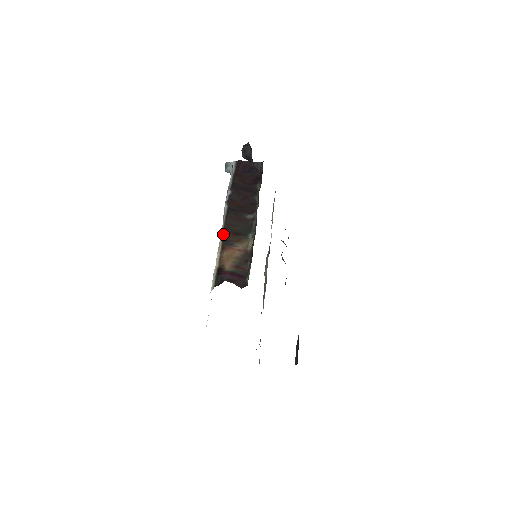
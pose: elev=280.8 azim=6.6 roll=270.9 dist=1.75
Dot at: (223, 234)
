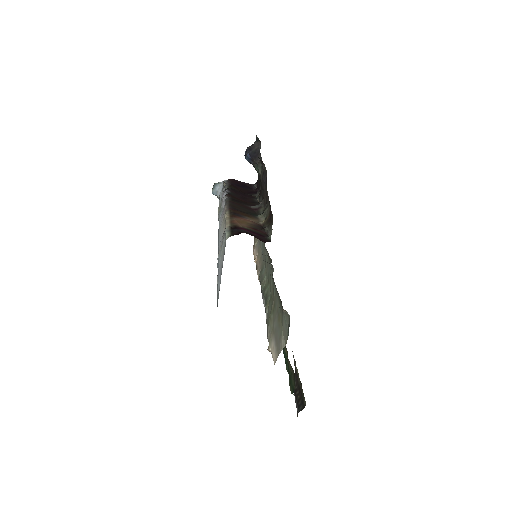
Dot at: (229, 209)
